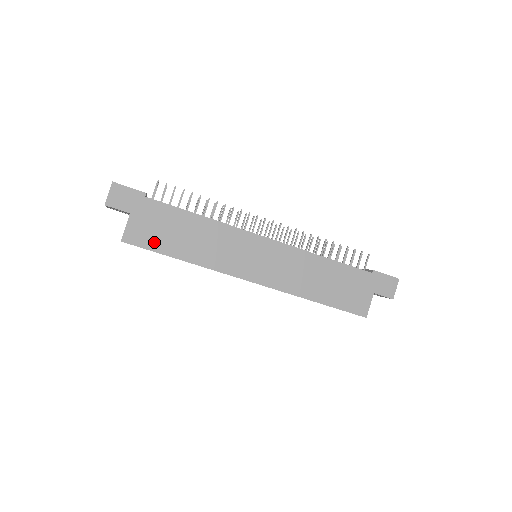
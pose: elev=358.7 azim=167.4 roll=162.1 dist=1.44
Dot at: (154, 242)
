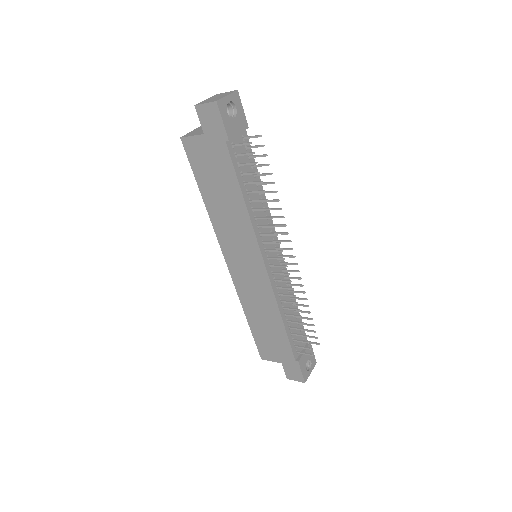
Dot at: (199, 168)
